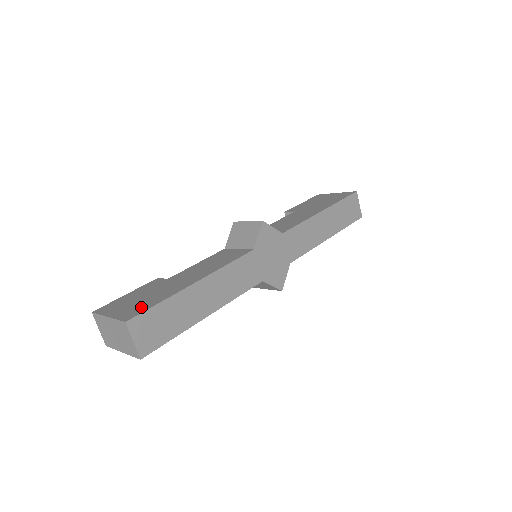
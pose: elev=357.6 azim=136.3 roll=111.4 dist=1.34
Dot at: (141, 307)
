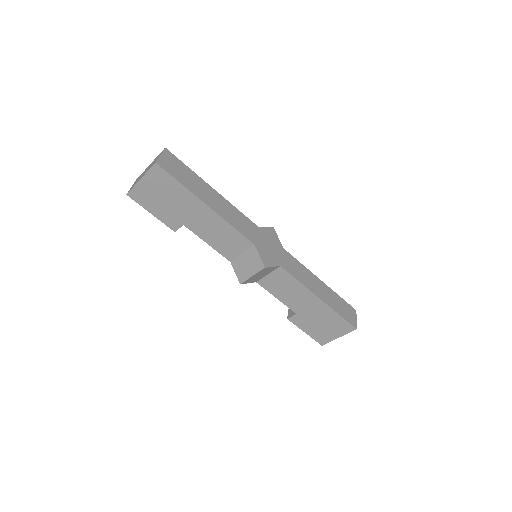
Dot at: occluded
